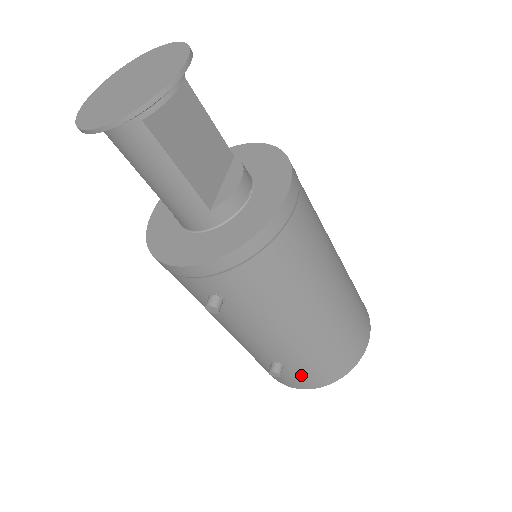
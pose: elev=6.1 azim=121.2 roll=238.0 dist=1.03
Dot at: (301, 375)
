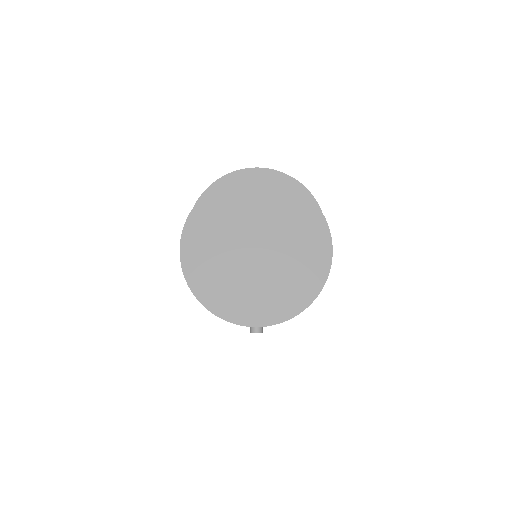
Dot at: occluded
